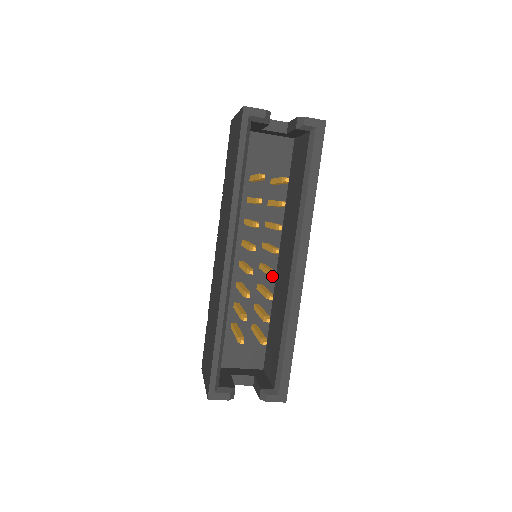
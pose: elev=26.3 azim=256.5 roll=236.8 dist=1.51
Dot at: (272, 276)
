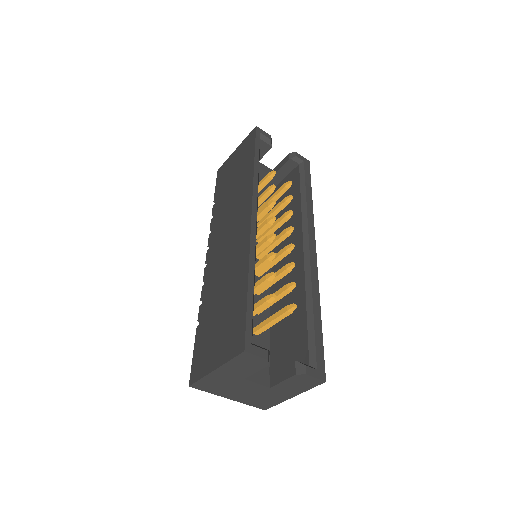
Dot at: (291, 246)
